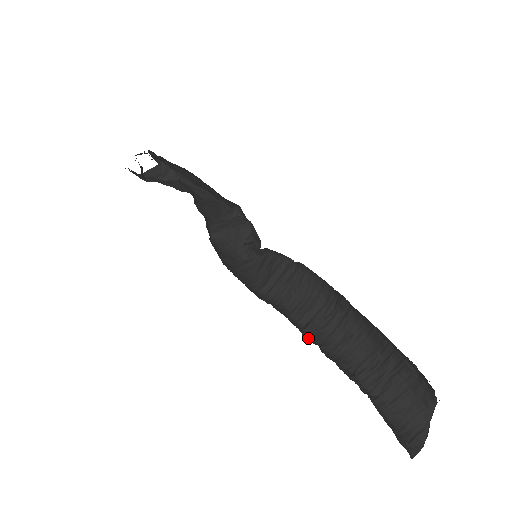
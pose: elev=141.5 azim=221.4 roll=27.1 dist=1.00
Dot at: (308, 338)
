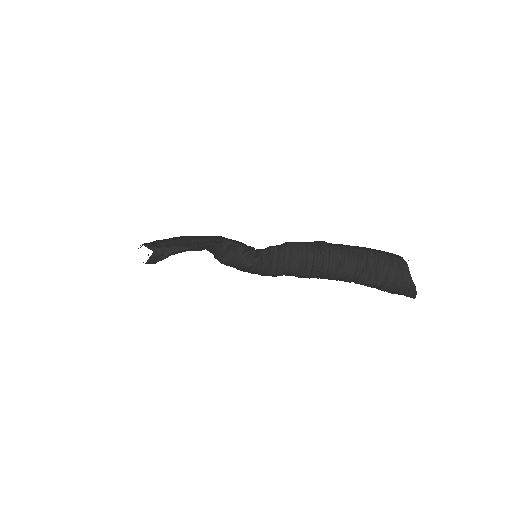
Dot at: occluded
